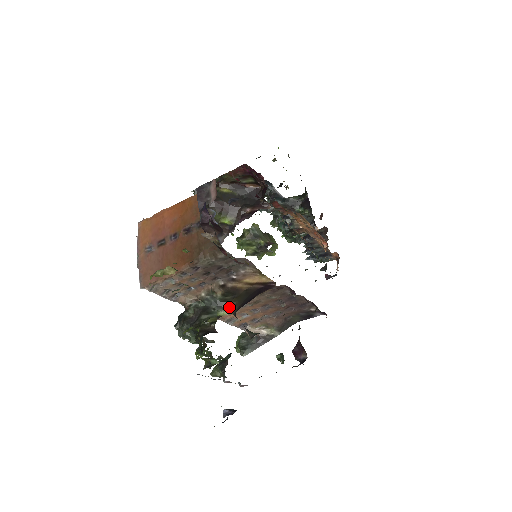
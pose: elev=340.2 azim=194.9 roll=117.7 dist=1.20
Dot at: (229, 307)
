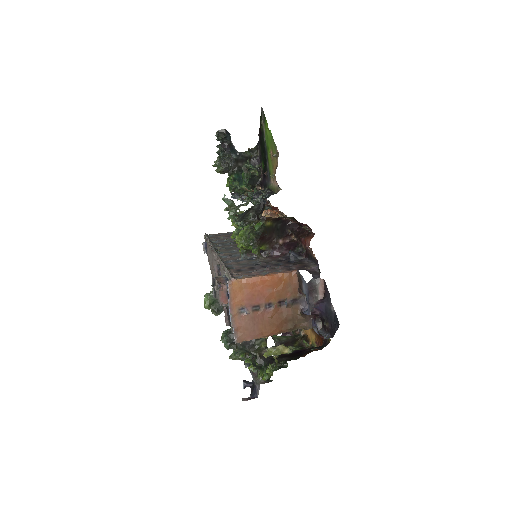
Dot at: occluded
